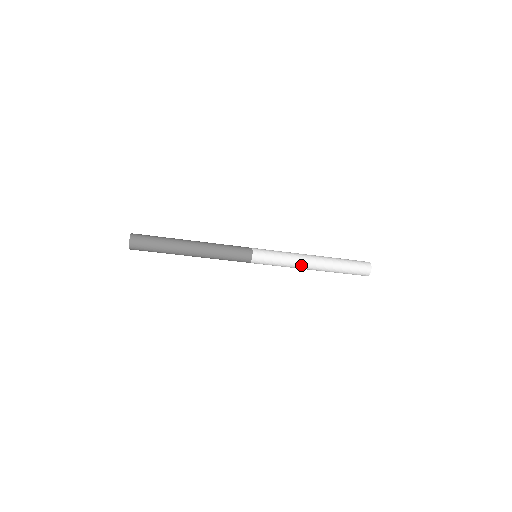
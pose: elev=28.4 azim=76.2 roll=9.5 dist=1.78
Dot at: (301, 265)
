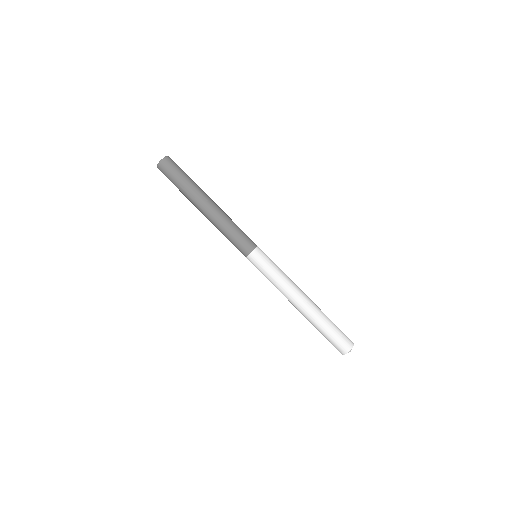
Dot at: (293, 290)
